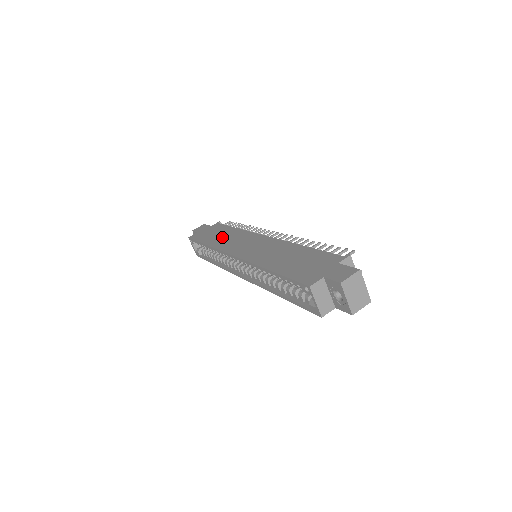
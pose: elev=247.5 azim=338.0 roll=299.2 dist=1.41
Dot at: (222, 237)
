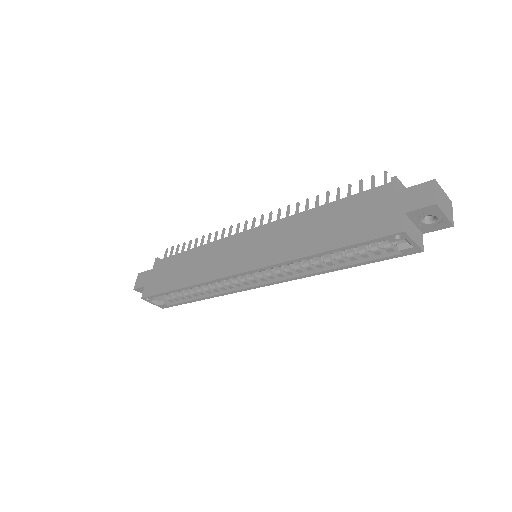
Dot at: (191, 268)
